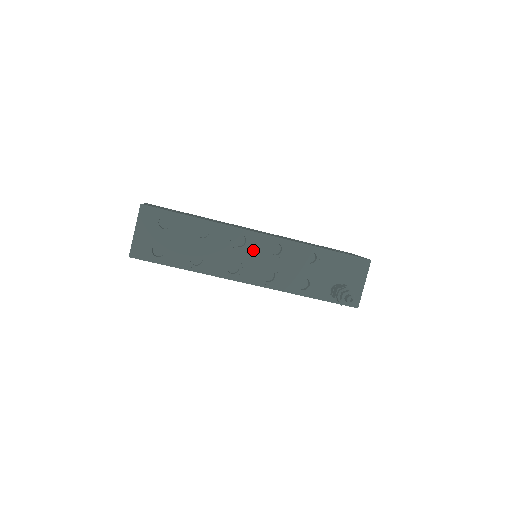
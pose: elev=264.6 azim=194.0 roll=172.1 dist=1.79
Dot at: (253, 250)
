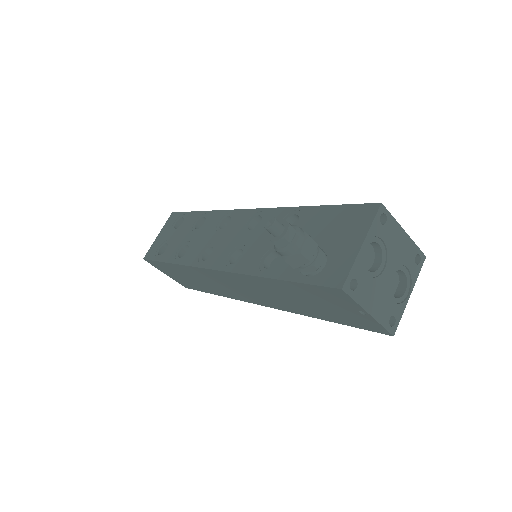
Dot at: (232, 229)
